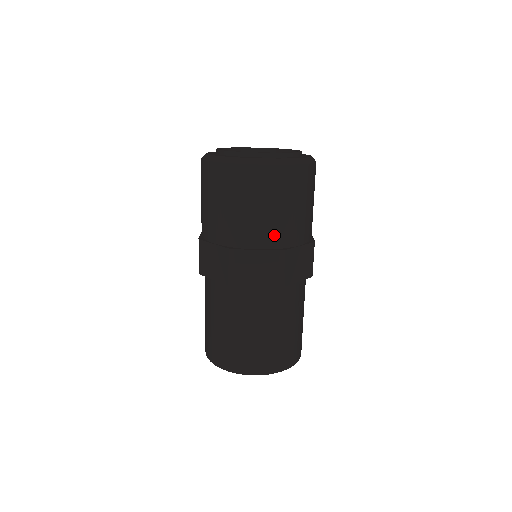
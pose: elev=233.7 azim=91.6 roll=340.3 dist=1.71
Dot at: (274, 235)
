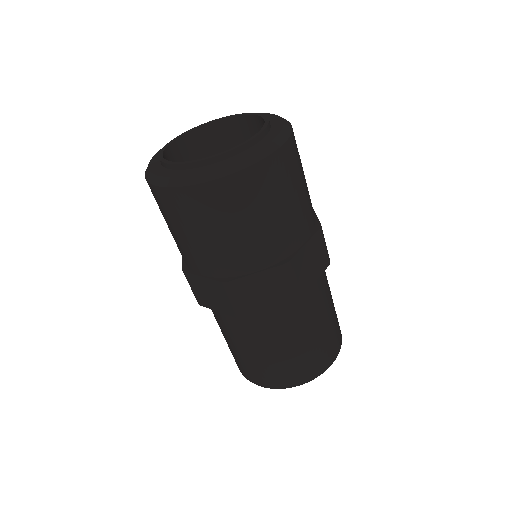
Dot at: (270, 249)
